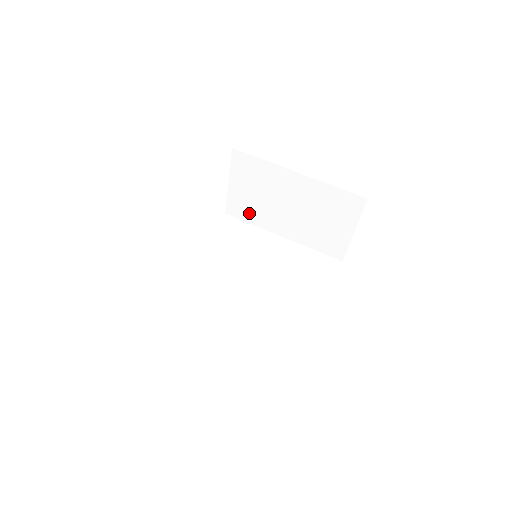
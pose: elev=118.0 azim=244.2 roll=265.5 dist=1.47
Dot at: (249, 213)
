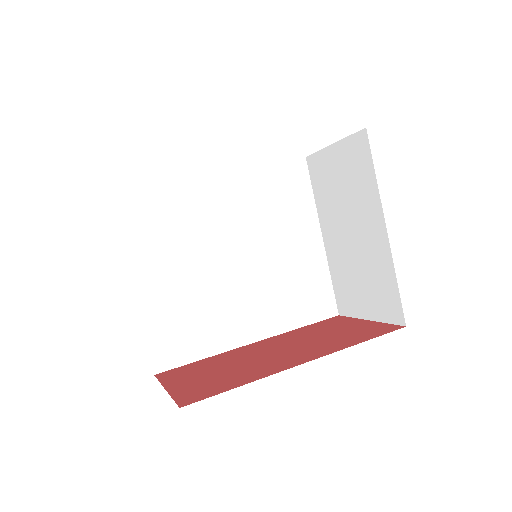
Dot at: (321, 186)
